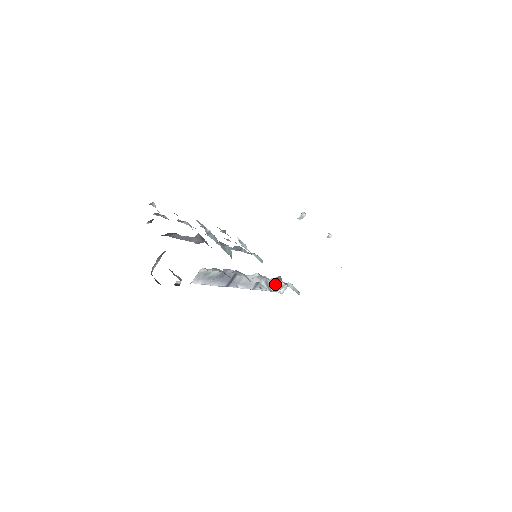
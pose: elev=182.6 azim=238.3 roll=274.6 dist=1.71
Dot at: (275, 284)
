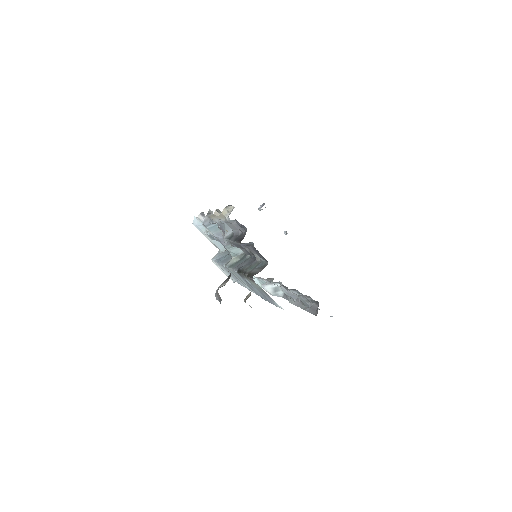
Dot at: occluded
